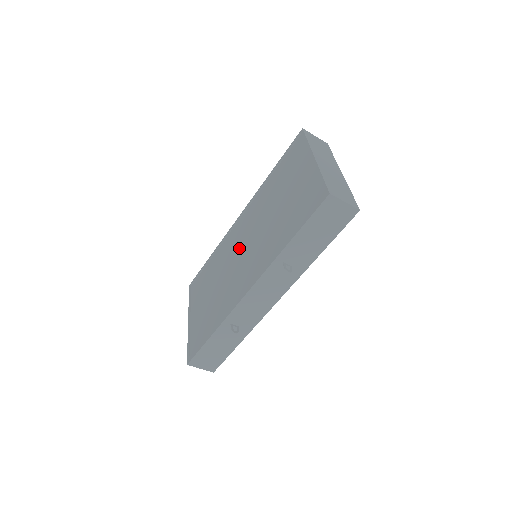
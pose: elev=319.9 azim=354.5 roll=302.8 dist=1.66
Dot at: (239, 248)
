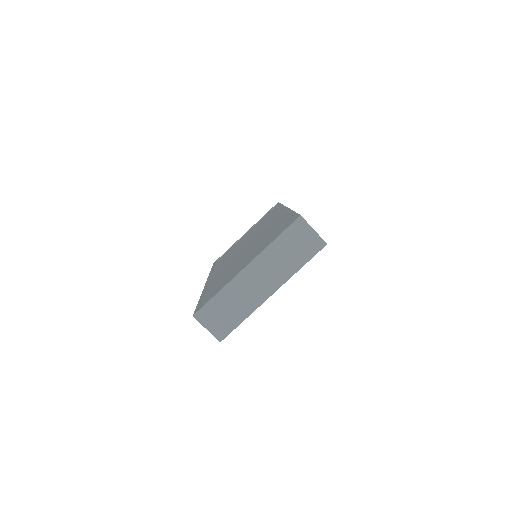
Dot at: (253, 238)
